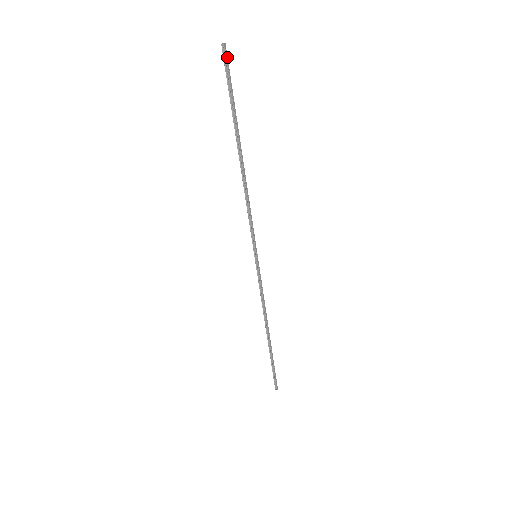
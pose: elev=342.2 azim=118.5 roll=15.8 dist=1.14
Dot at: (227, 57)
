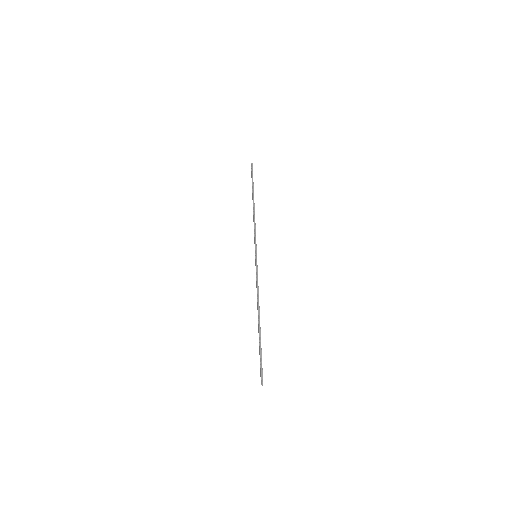
Dot at: (252, 168)
